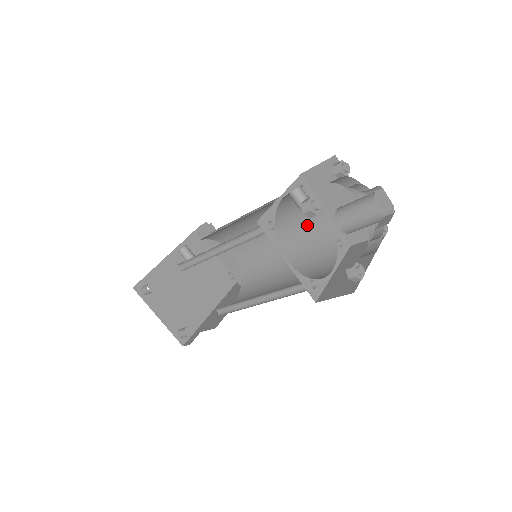
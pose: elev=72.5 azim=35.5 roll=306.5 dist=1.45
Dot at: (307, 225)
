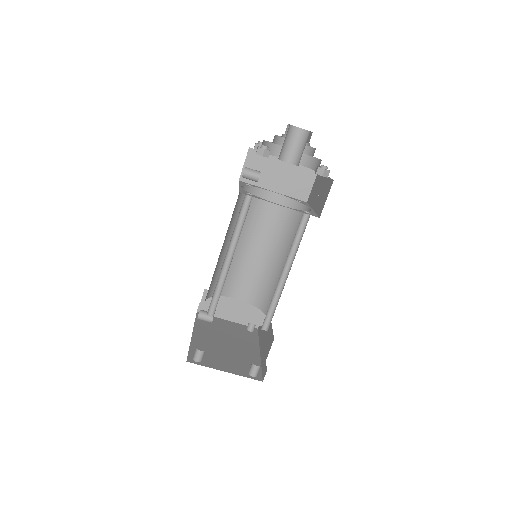
Dot at: (270, 214)
